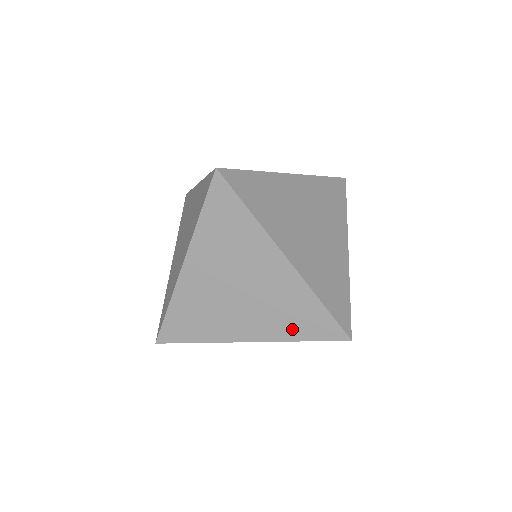
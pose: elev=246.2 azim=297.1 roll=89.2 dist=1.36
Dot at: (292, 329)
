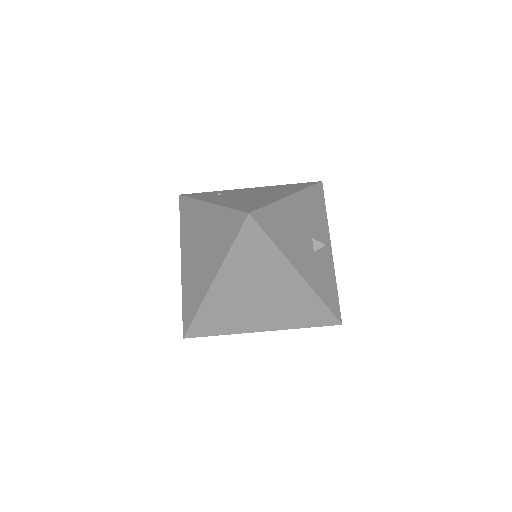
Dot at: occluded
